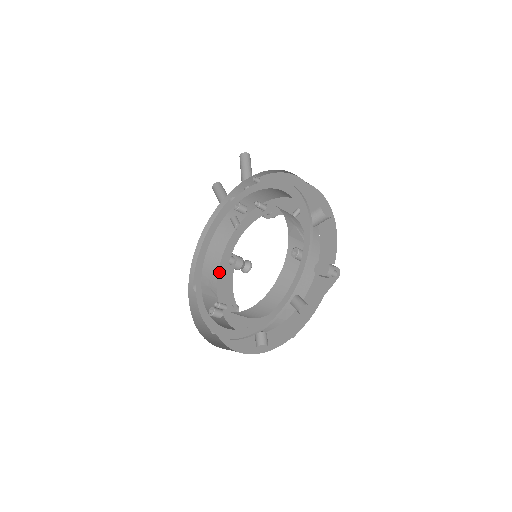
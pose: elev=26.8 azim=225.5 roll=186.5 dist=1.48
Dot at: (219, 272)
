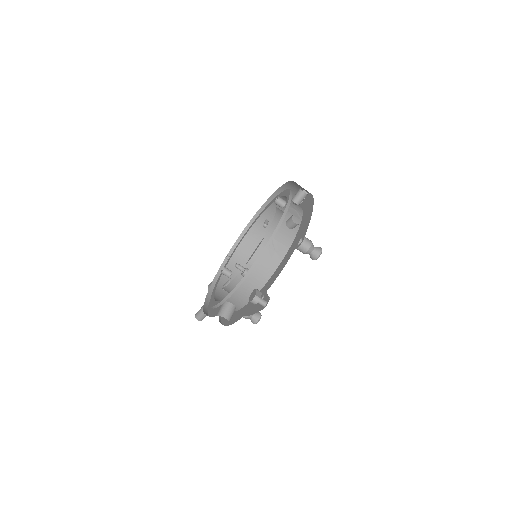
Dot at: occluded
